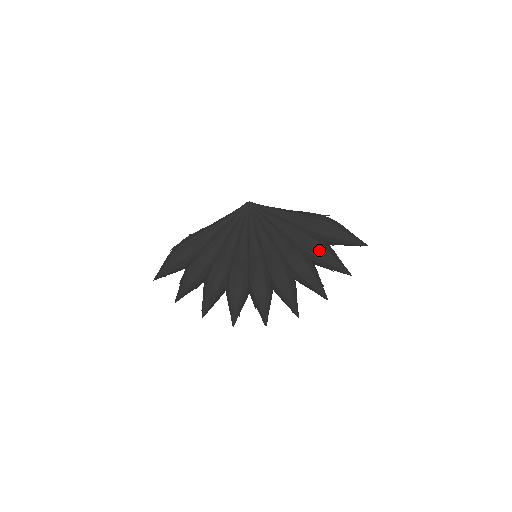
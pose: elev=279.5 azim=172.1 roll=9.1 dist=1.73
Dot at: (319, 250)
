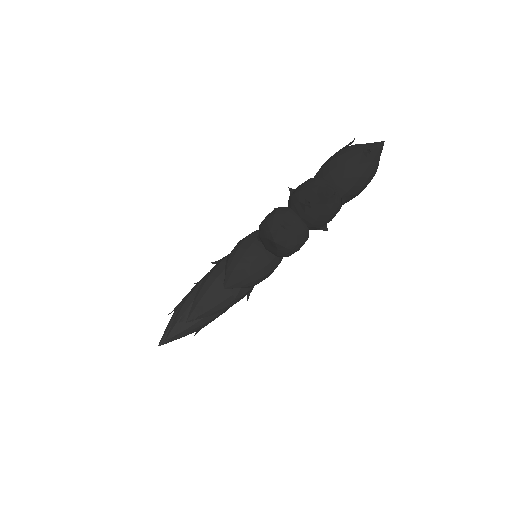
Dot at: (301, 184)
